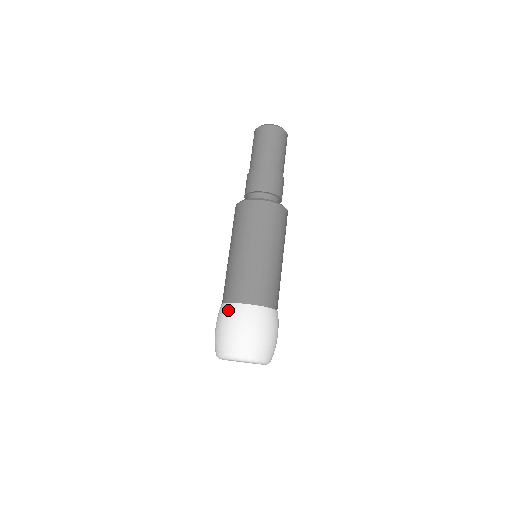
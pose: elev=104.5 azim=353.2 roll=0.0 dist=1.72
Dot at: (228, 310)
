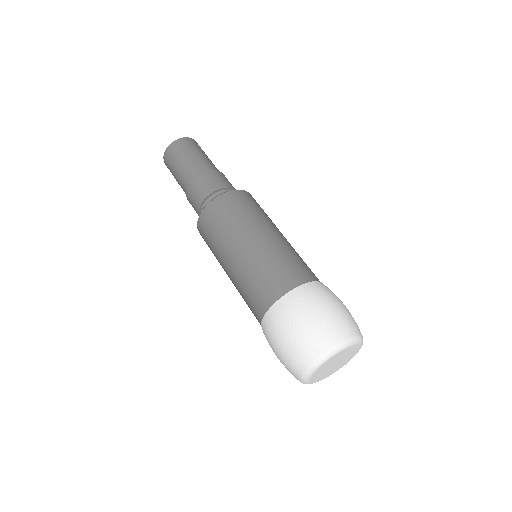
Dot at: (277, 313)
